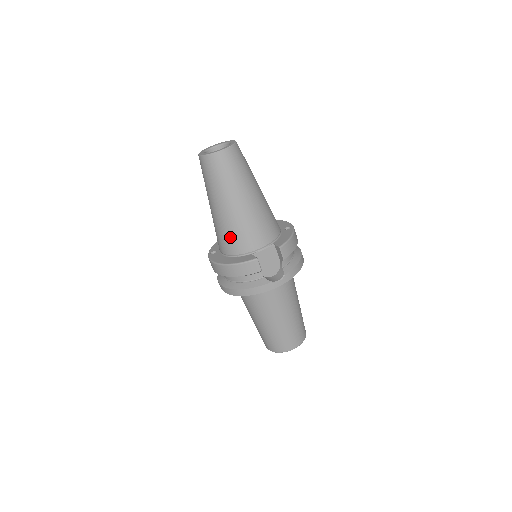
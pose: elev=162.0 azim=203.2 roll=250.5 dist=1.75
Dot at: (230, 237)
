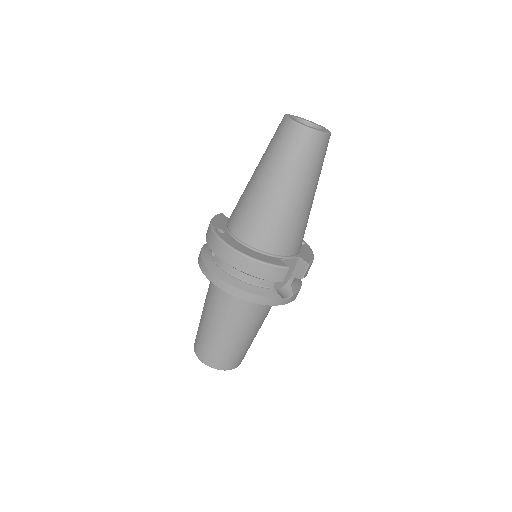
Dot at: (267, 228)
